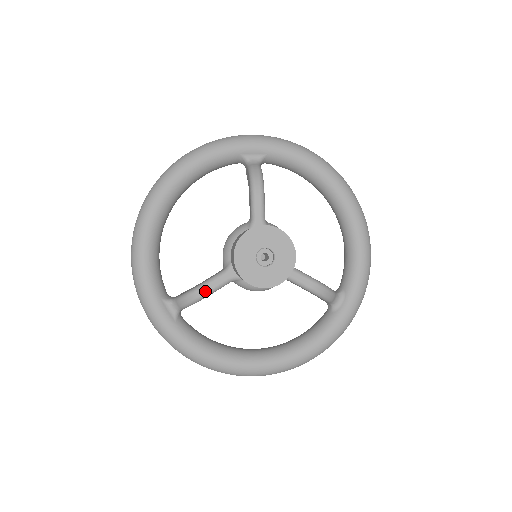
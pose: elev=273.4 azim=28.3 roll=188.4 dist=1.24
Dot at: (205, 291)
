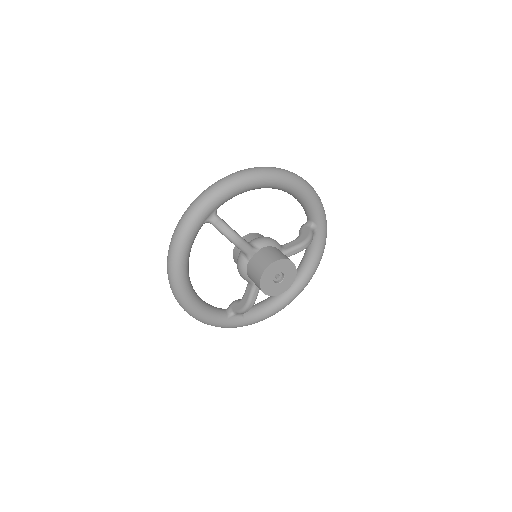
Dot at: (252, 304)
